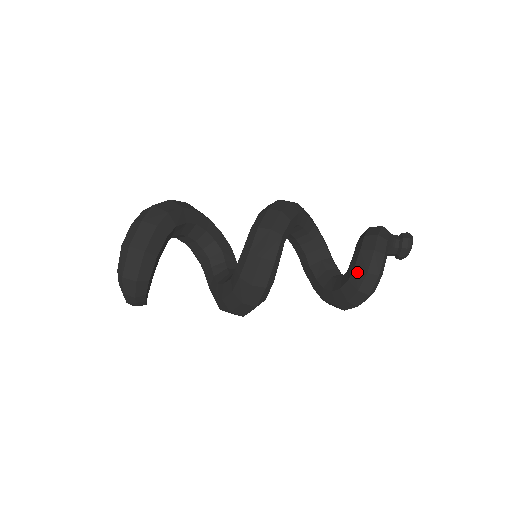
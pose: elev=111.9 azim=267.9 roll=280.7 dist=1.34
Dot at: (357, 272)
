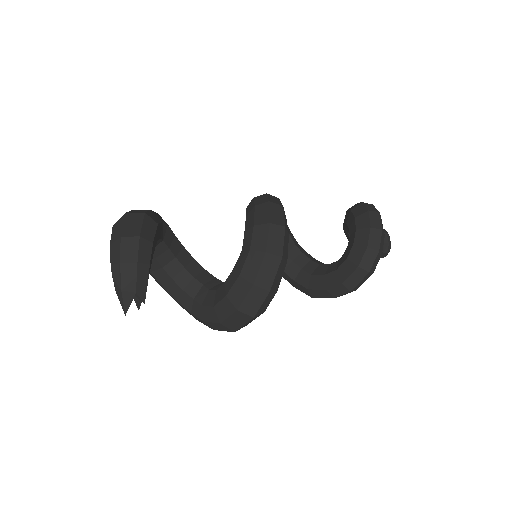
Dot at: (359, 217)
